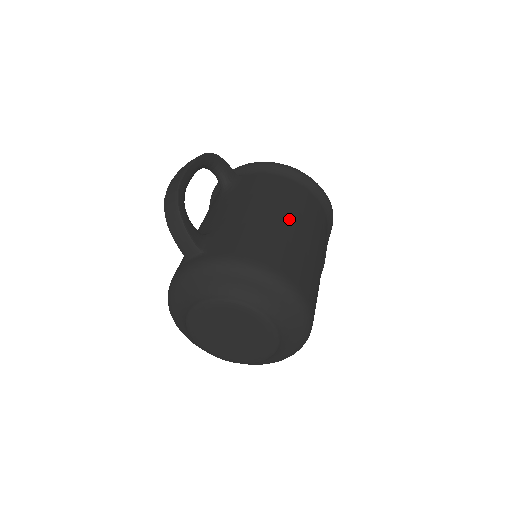
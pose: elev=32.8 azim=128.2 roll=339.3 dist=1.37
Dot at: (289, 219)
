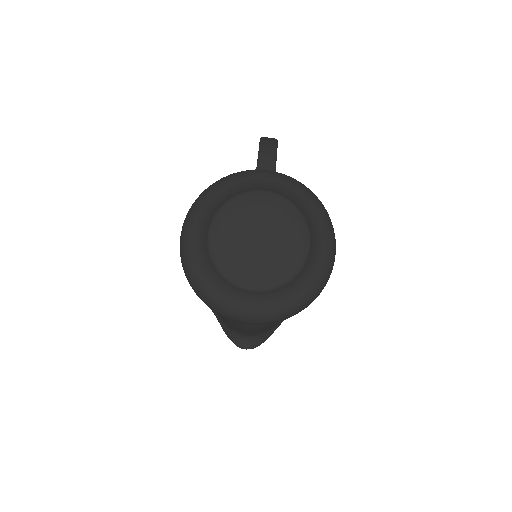
Dot at: occluded
